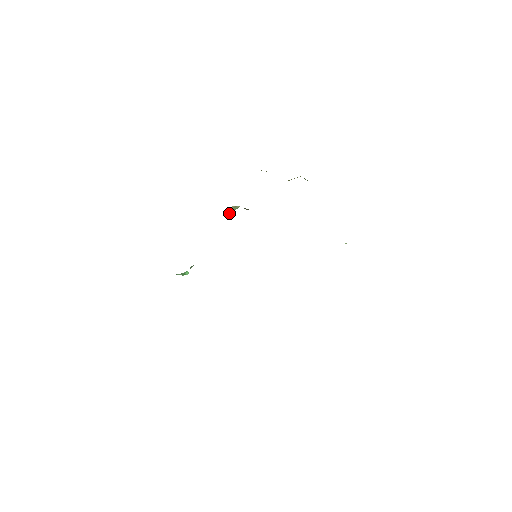
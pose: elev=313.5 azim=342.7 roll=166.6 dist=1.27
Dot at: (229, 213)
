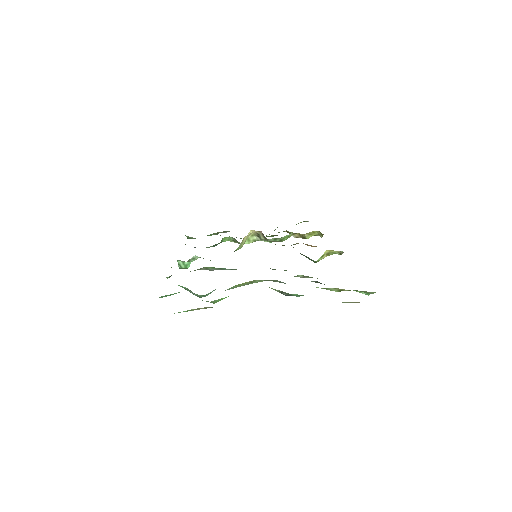
Dot at: (245, 242)
